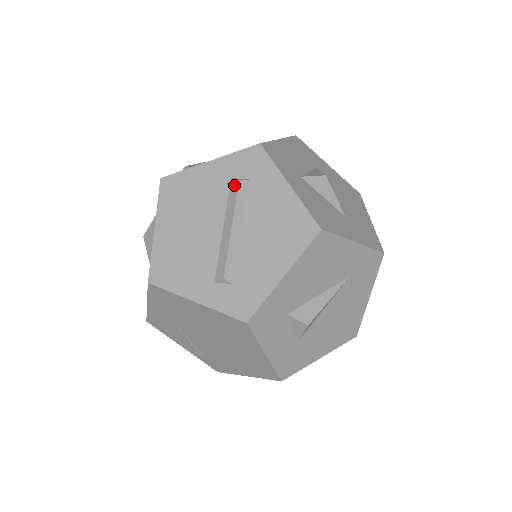
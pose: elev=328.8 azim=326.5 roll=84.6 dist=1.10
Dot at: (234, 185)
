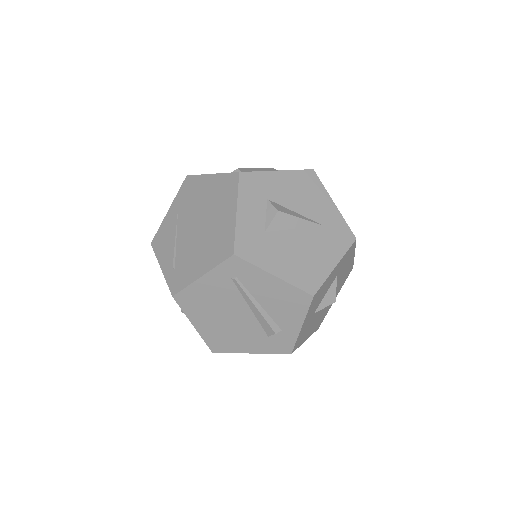
Dot at: occluded
